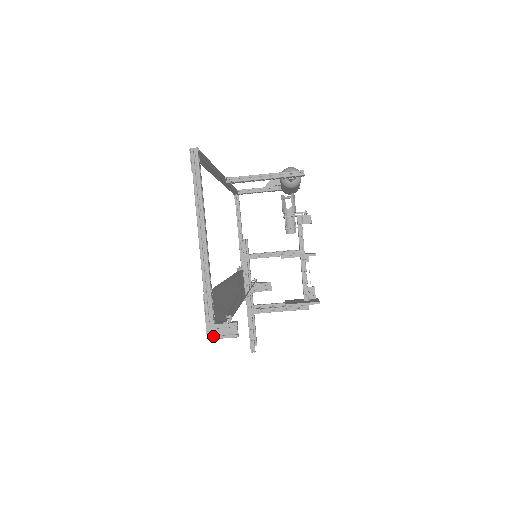
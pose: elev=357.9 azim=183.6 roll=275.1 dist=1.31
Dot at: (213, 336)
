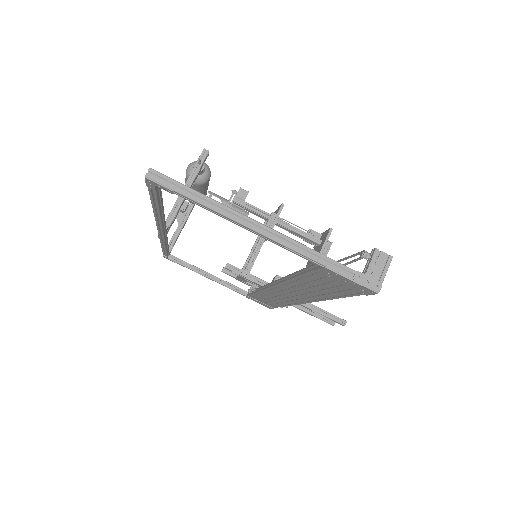
Dot at: (378, 284)
